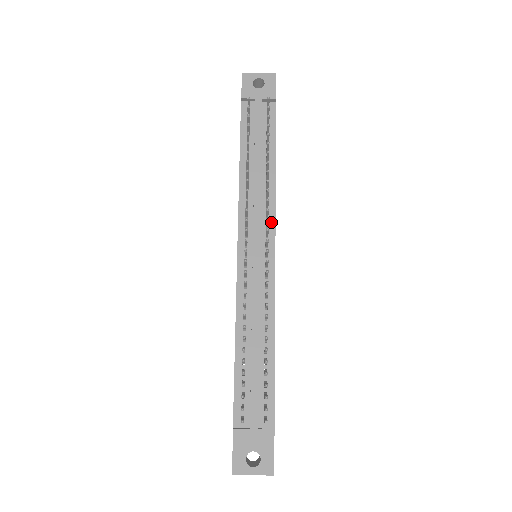
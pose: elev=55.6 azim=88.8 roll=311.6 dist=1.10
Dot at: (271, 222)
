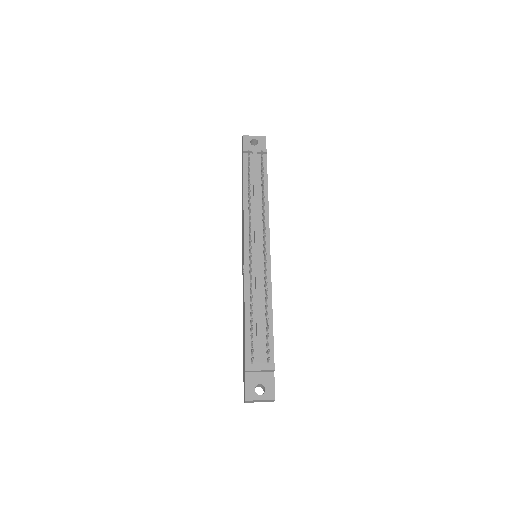
Dot at: (266, 231)
